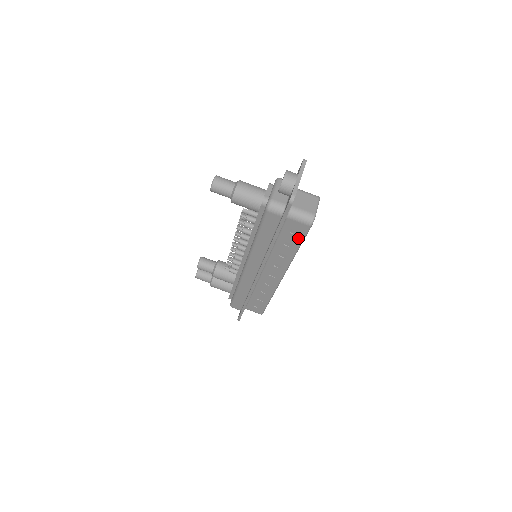
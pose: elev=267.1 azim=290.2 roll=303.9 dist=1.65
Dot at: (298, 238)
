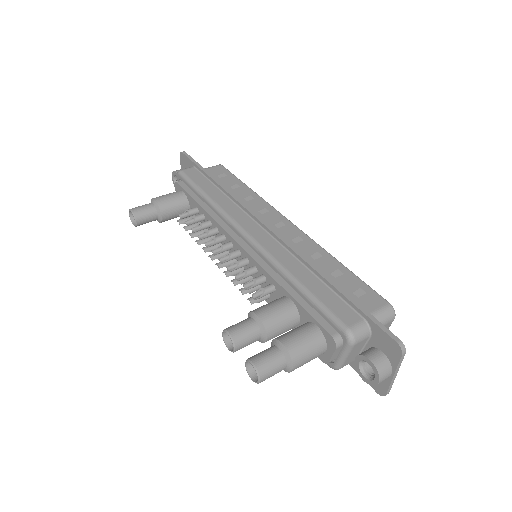
Dot at: (230, 177)
